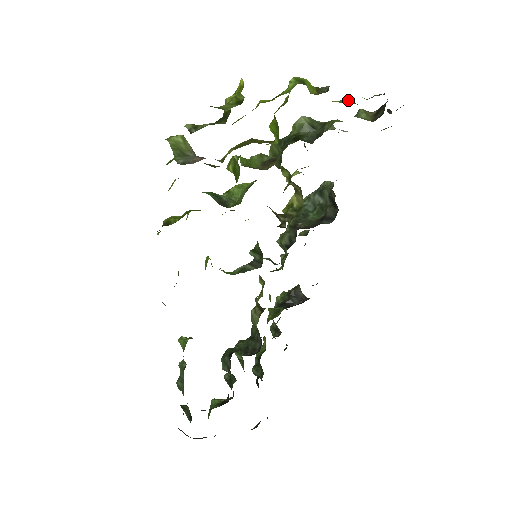
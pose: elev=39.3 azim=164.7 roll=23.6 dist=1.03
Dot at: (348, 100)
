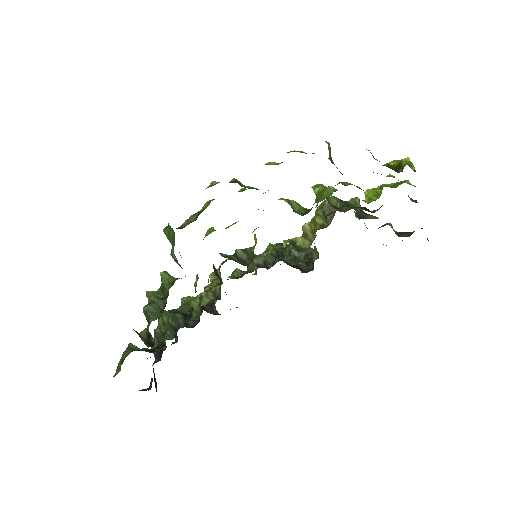
Dot at: occluded
